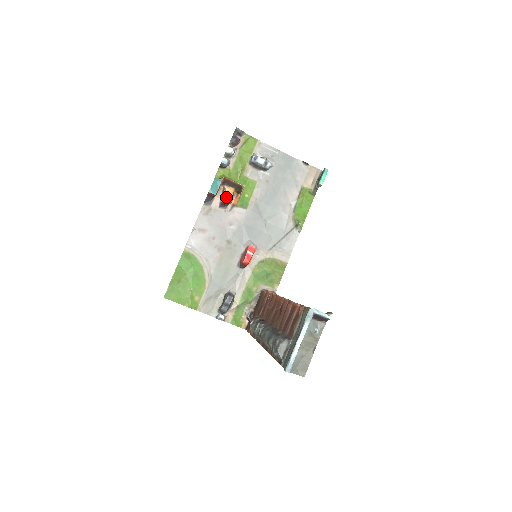
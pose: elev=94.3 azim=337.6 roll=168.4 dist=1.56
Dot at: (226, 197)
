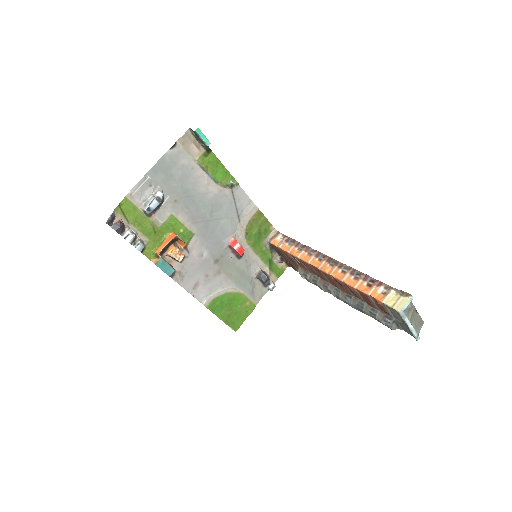
Dot at: (177, 256)
